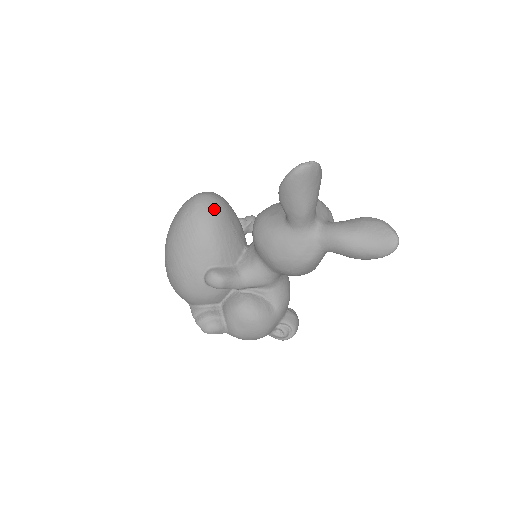
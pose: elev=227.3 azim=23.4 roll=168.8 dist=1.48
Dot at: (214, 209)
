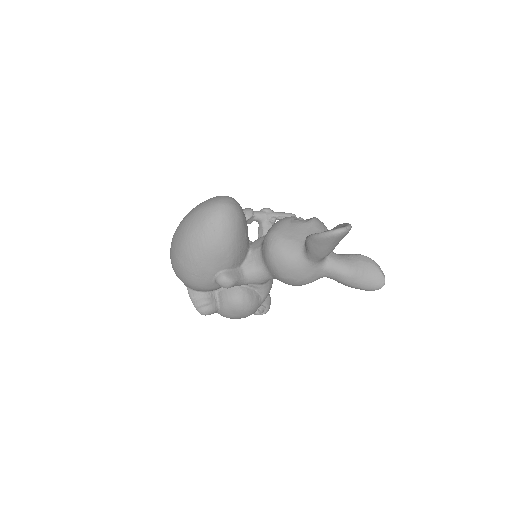
Dot at: (236, 221)
